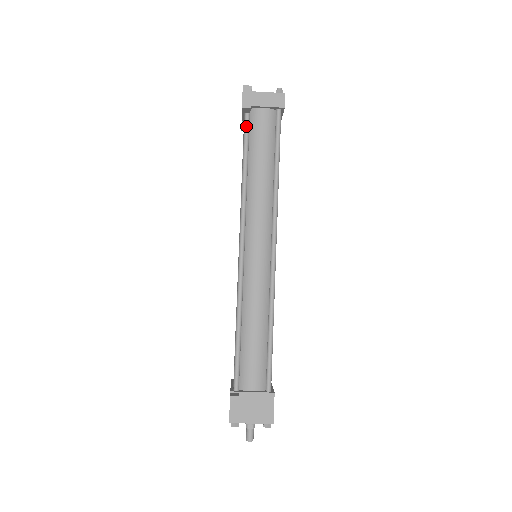
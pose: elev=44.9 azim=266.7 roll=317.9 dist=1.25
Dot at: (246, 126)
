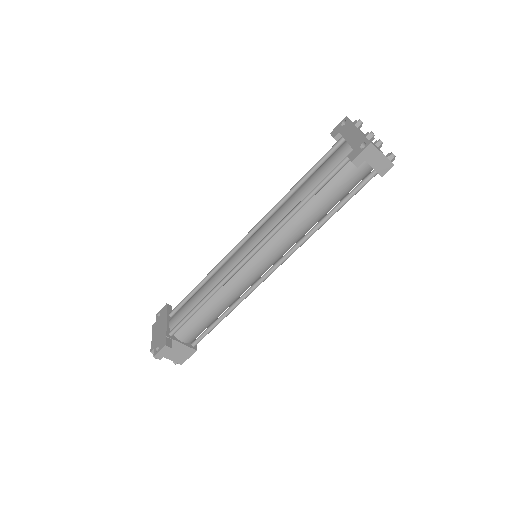
Dot at: (340, 167)
